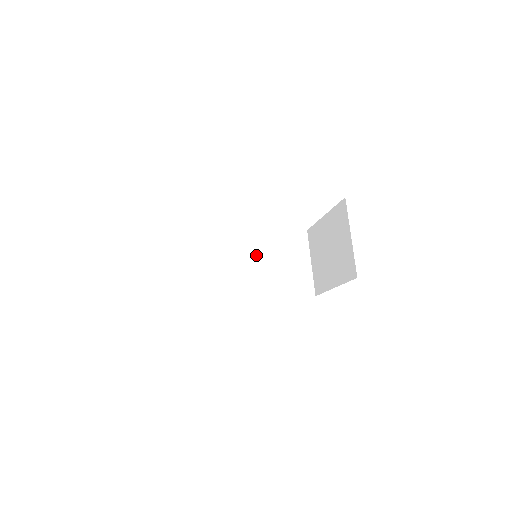
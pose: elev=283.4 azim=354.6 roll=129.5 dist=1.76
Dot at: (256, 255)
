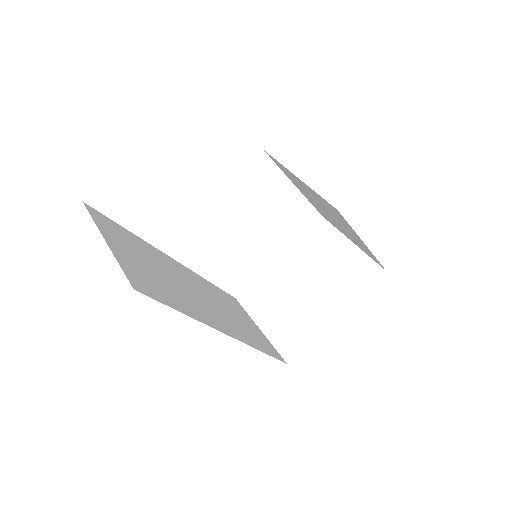
Dot at: (211, 295)
